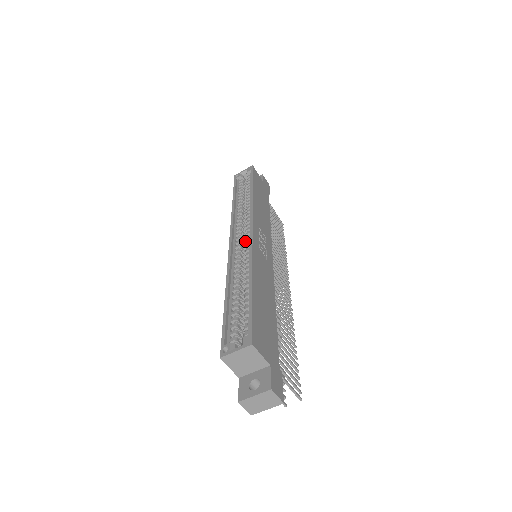
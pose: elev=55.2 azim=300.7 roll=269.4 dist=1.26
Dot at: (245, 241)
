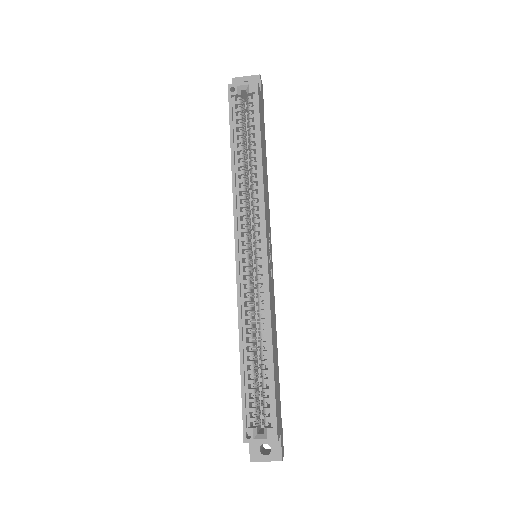
Dot at: (249, 242)
